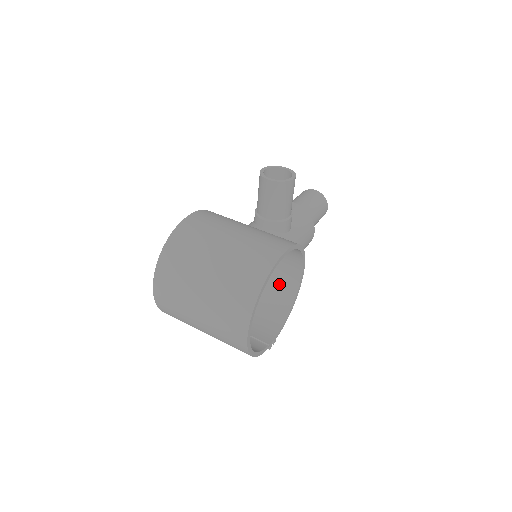
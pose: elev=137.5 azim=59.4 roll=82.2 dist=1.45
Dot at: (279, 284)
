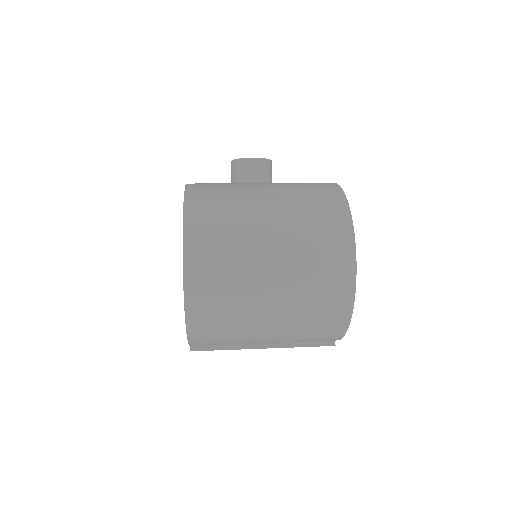
Dot at: occluded
